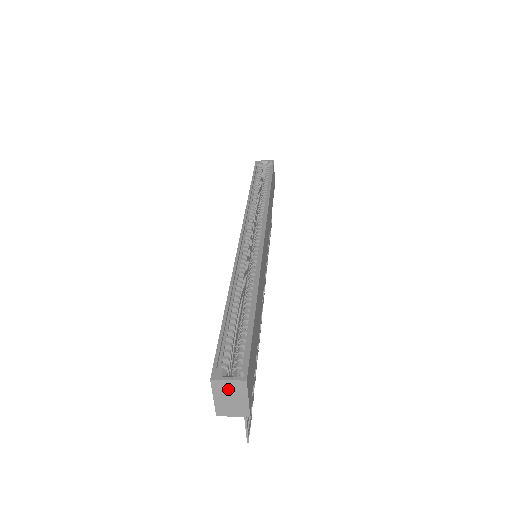
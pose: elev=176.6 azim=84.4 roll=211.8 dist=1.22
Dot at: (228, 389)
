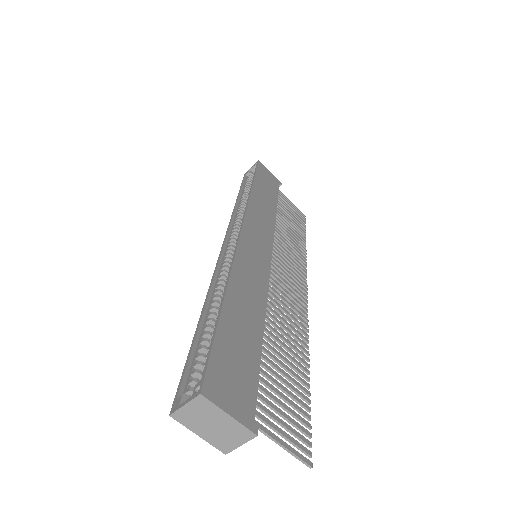
Dot at: (197, 416)
